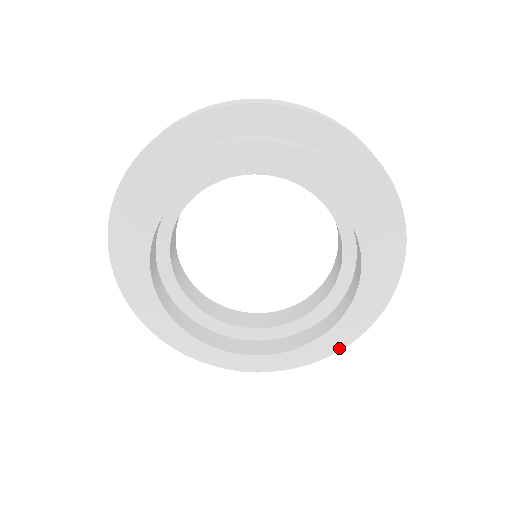
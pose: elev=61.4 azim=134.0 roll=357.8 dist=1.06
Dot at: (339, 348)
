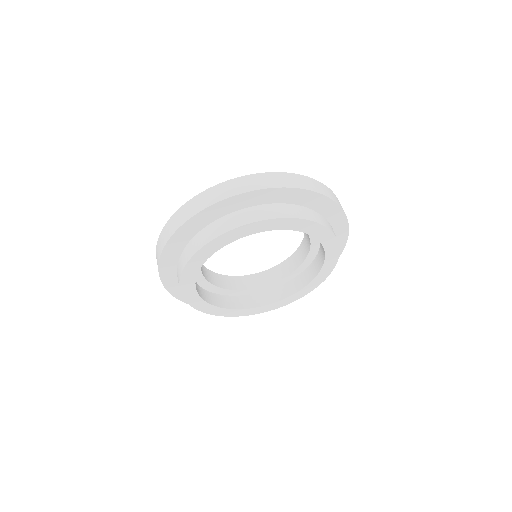
Dot at: occluded
